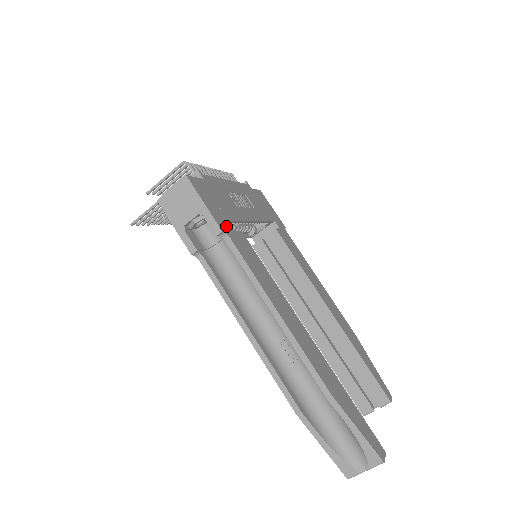
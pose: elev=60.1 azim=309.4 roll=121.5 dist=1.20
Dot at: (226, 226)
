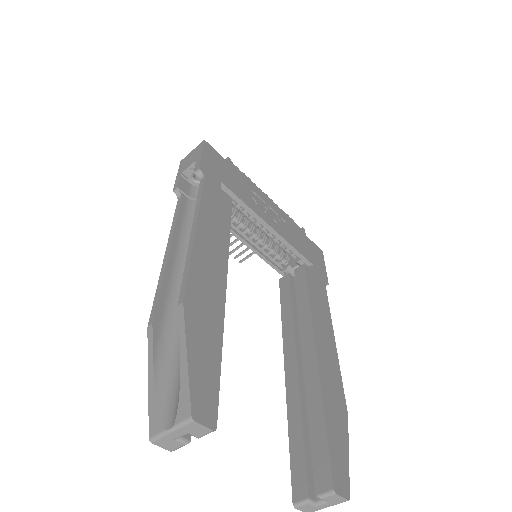
Dot at: (211, 176)
